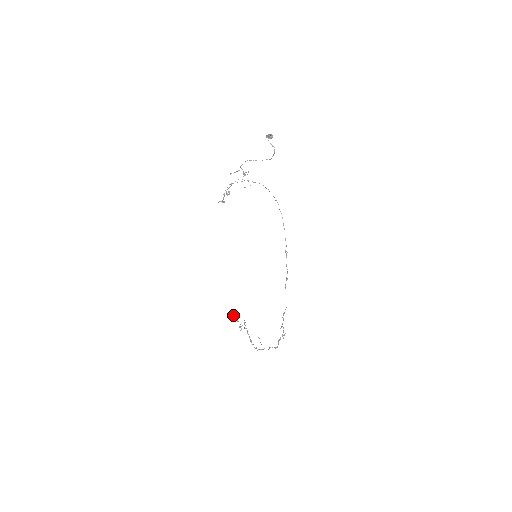
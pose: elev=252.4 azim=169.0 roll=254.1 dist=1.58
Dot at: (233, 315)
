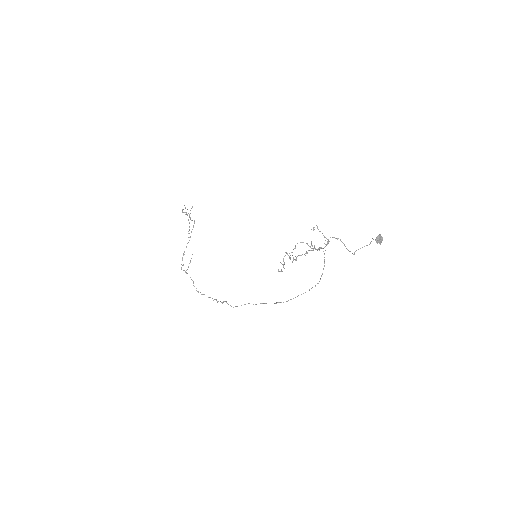
Dot at: occluded
